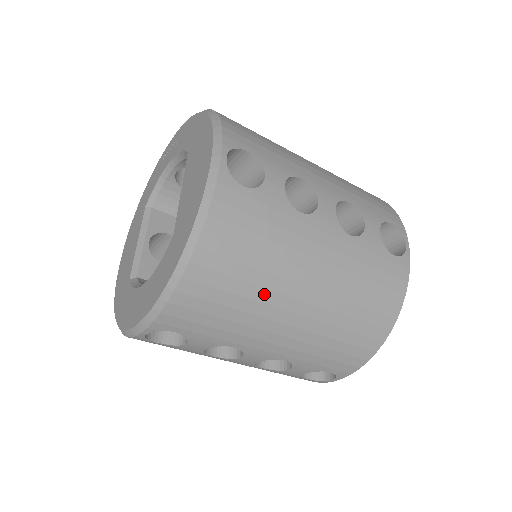
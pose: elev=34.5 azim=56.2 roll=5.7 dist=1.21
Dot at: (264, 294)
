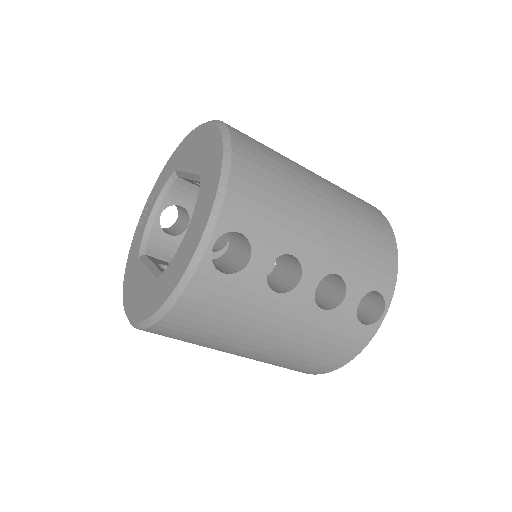
Dot at: (294, 188)
